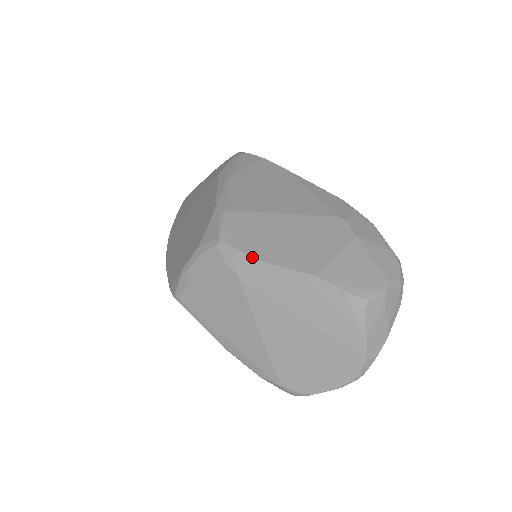
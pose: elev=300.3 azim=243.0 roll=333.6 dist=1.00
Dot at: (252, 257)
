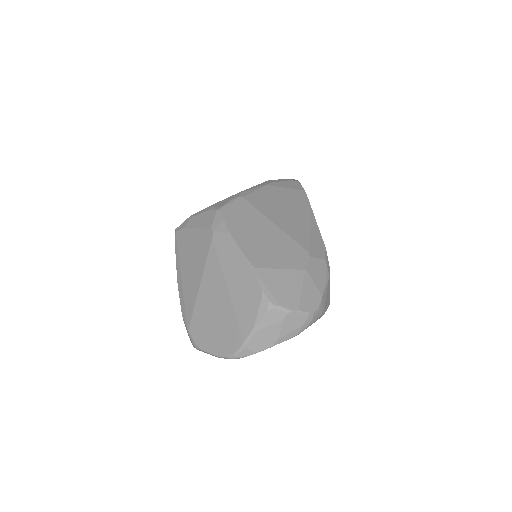
Dot at: (228, 230)
